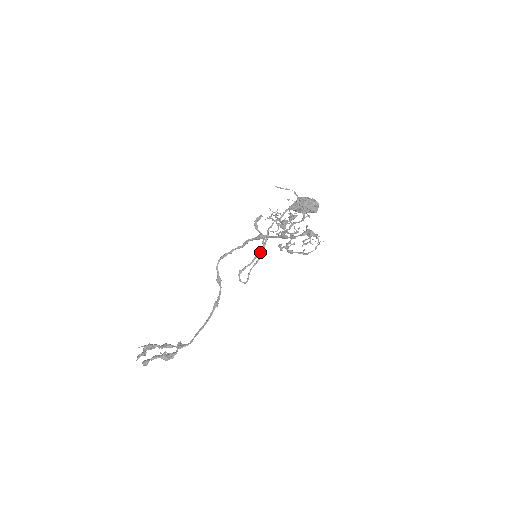
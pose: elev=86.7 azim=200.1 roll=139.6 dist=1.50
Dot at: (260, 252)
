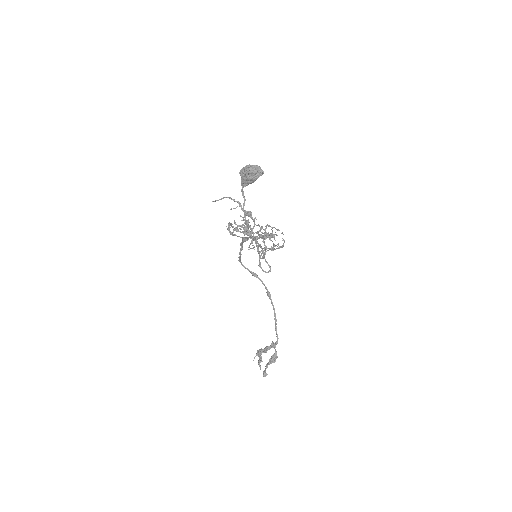
Dot at: (256, 246)
